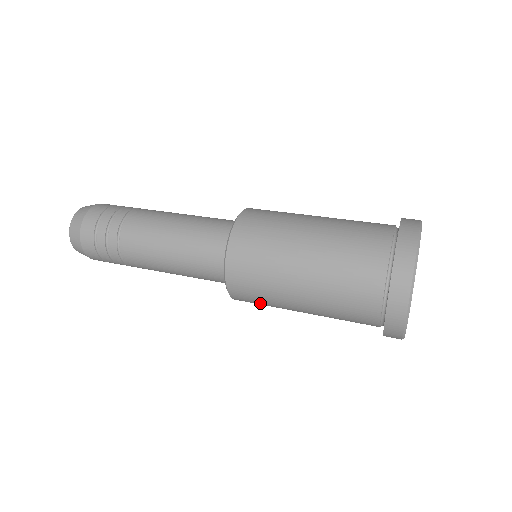
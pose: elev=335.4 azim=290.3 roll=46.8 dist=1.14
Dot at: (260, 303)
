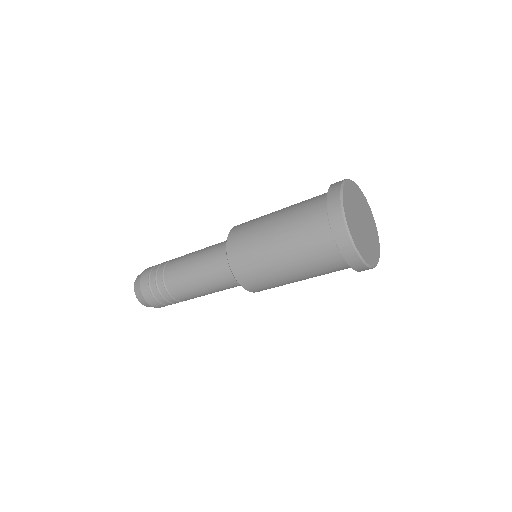
Dot at: (245, 237)
